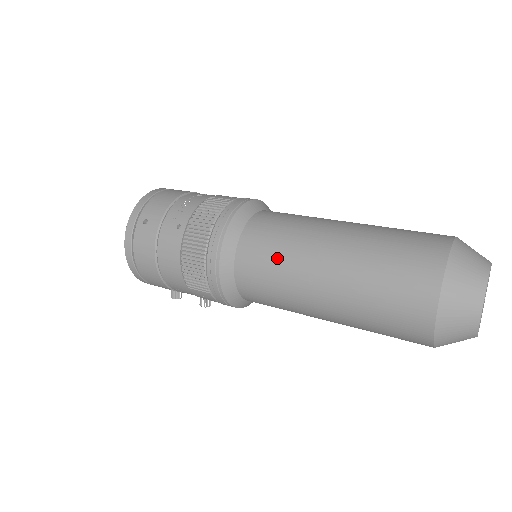
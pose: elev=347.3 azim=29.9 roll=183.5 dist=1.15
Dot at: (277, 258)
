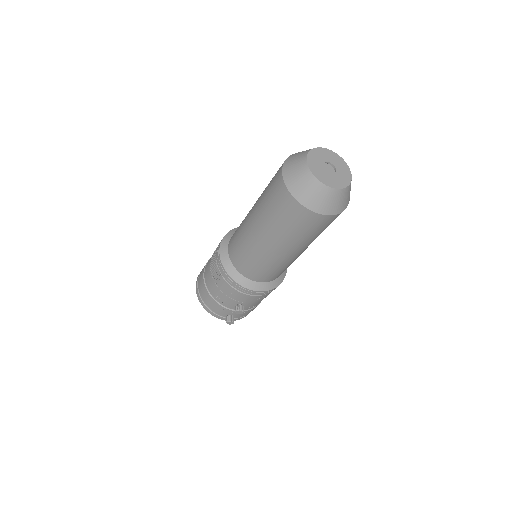
Dot at: occluded
